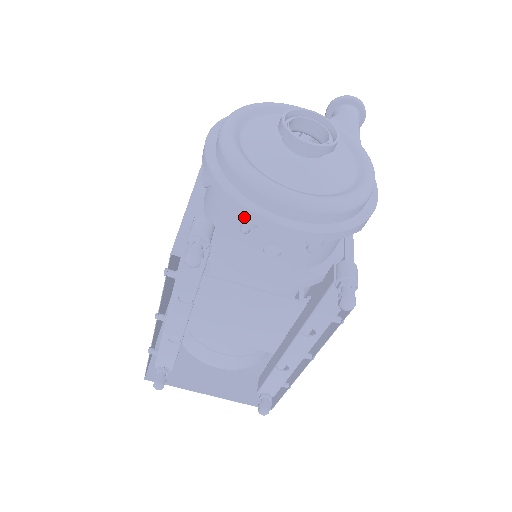
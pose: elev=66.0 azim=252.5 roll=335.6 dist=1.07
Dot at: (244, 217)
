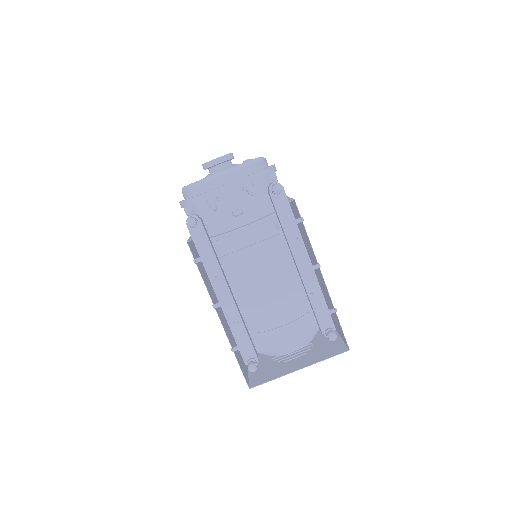
Dot at: (207, 199)
